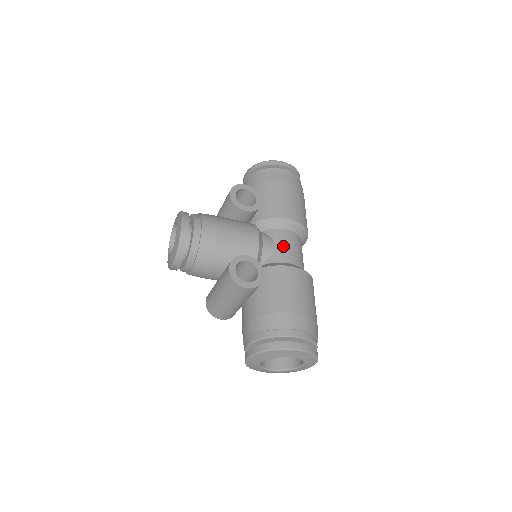
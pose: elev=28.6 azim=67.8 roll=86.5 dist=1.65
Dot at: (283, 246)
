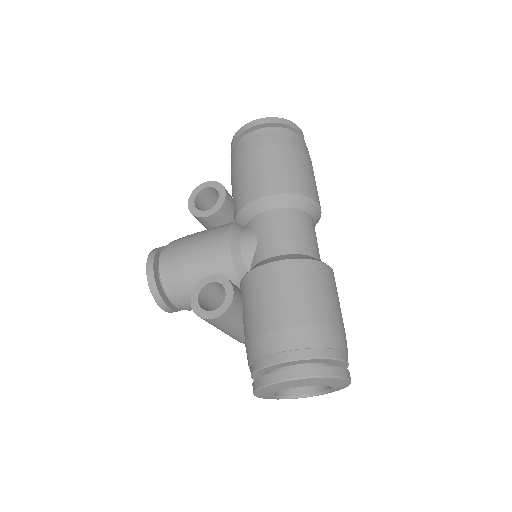
Dot at: (265, 236)
